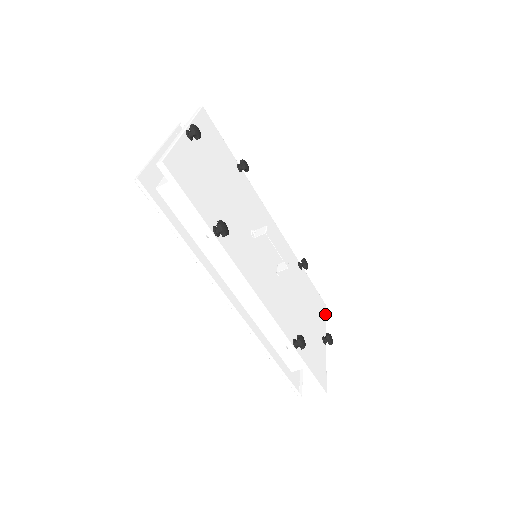
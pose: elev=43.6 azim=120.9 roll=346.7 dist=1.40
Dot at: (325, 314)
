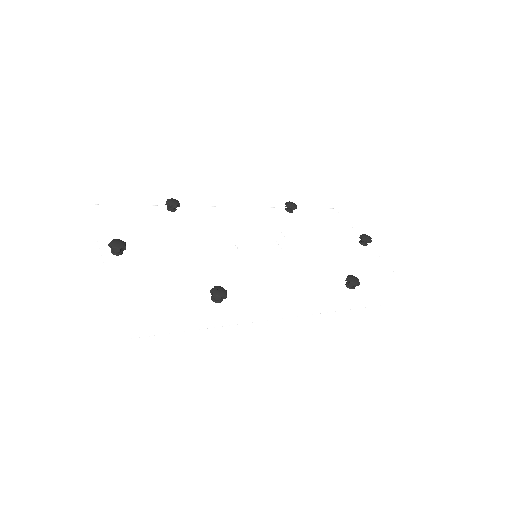
Dot at: (342, 218)
